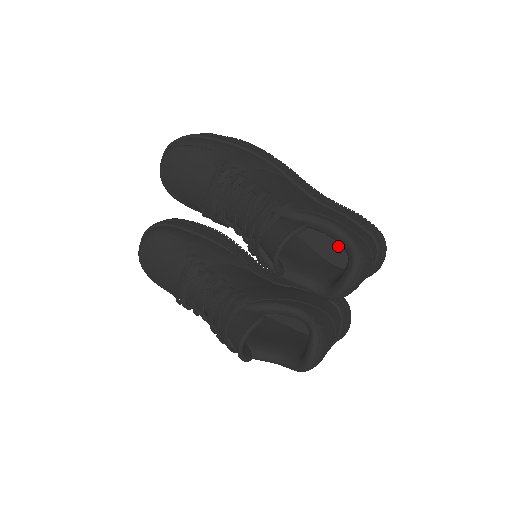
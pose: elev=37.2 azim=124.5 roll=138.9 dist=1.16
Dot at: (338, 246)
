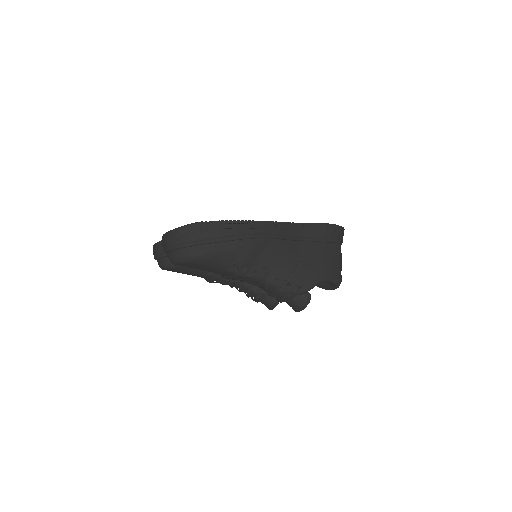
Dot at: occluded
